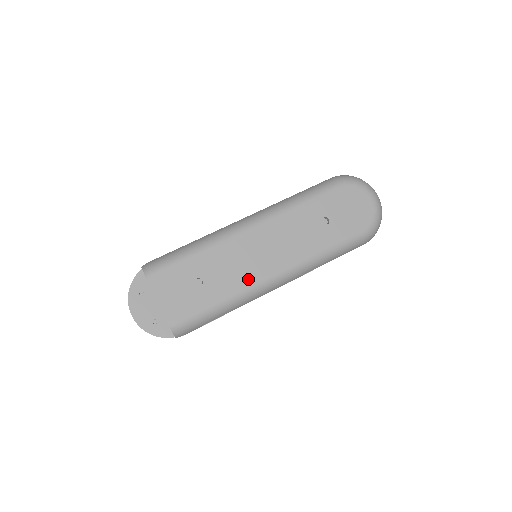
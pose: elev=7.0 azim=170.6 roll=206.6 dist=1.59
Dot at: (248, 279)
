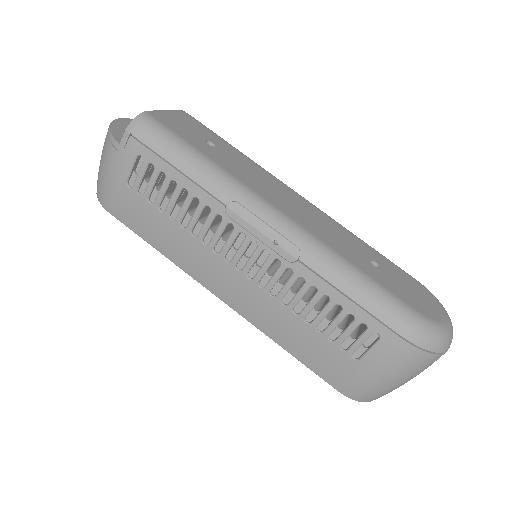
Dot at: (251, 184)
